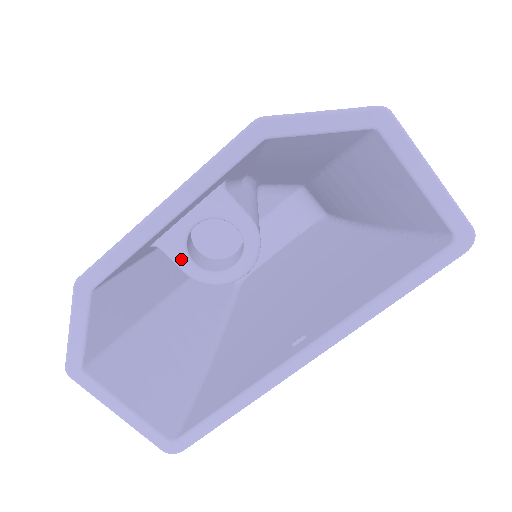
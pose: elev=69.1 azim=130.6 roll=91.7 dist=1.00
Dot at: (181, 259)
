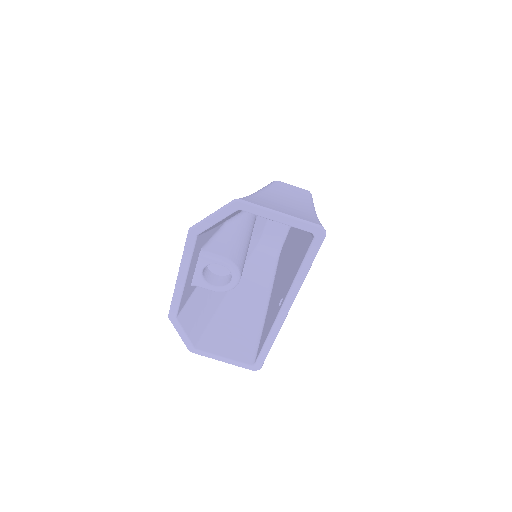
Dot at: (207, 287)
